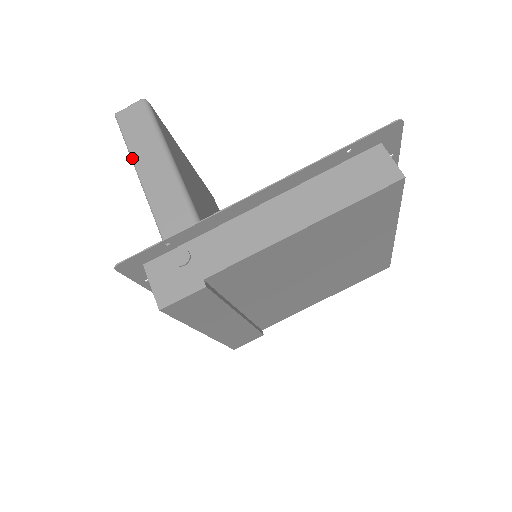
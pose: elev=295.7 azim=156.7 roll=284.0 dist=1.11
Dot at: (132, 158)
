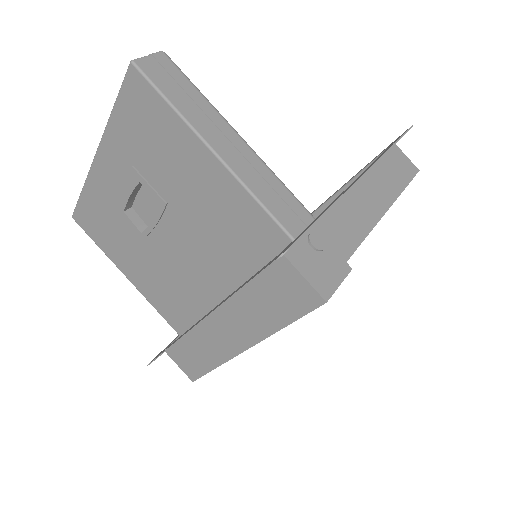
Dot at: (190, 124)
